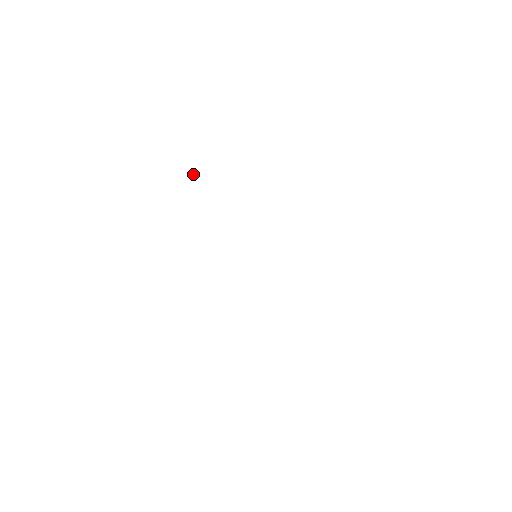
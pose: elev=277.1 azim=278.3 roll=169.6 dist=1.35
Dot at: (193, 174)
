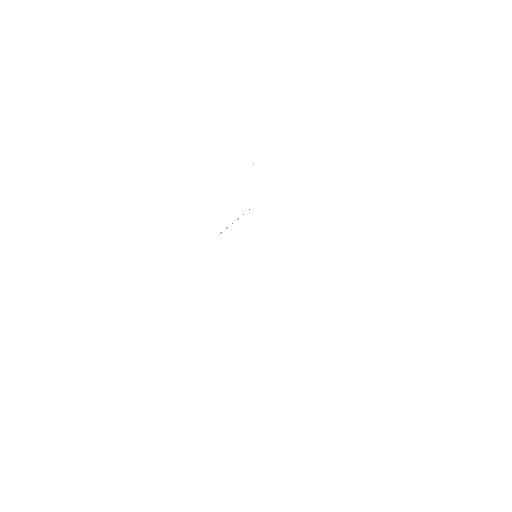
Dot at: occluded
